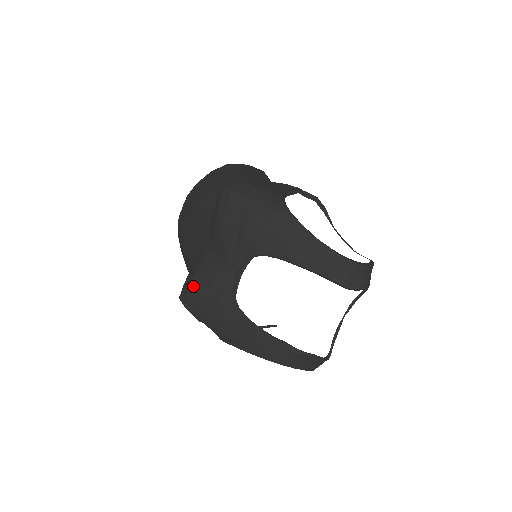
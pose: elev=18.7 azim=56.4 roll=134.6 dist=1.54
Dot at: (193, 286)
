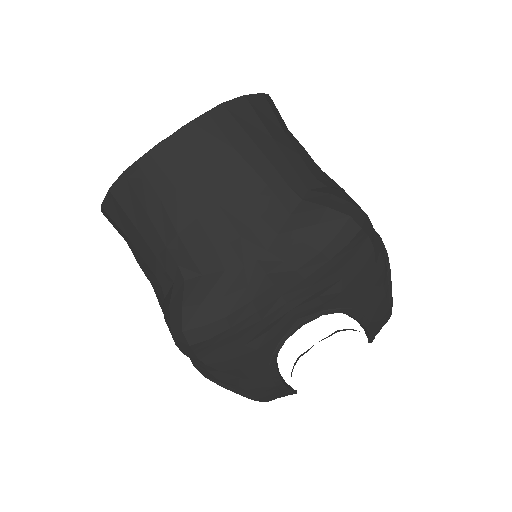
Dot at: (228, 326)
